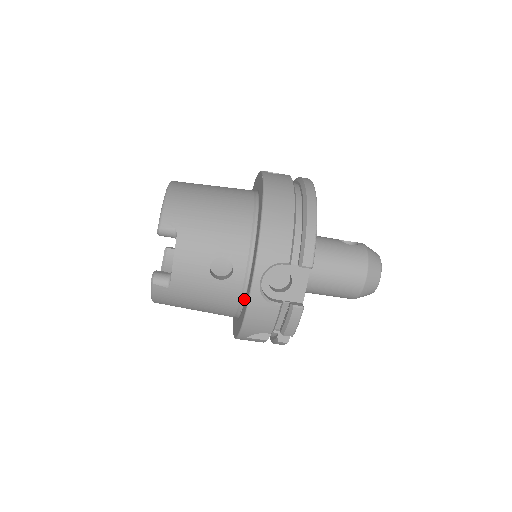
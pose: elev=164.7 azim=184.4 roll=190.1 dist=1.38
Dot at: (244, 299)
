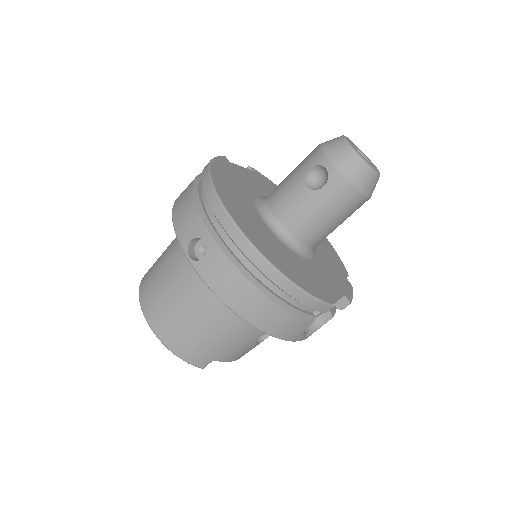
Dot at: occluded
